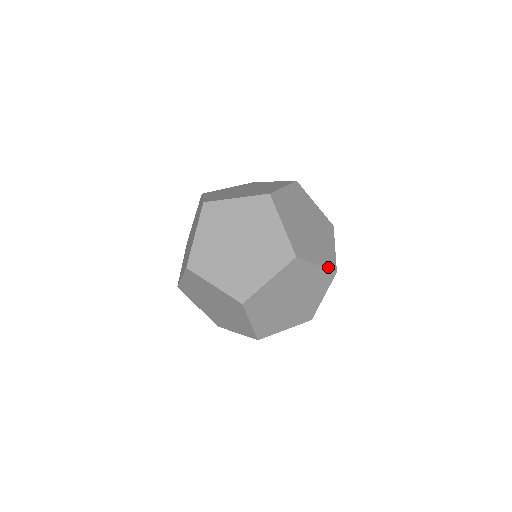
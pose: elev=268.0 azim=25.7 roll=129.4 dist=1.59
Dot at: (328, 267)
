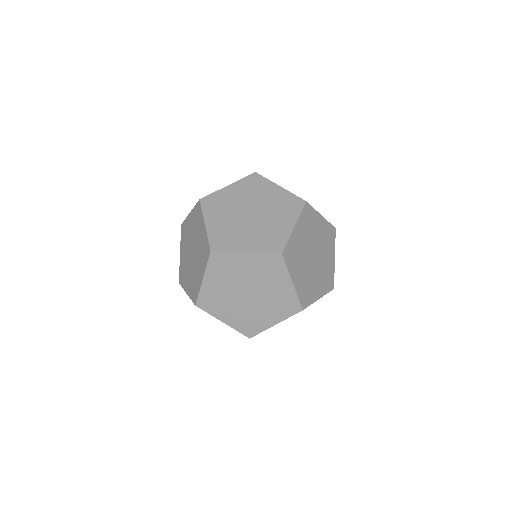
Dot at: (328, 222)
